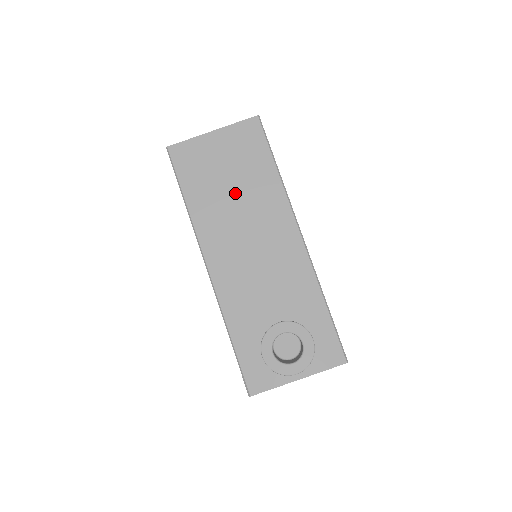
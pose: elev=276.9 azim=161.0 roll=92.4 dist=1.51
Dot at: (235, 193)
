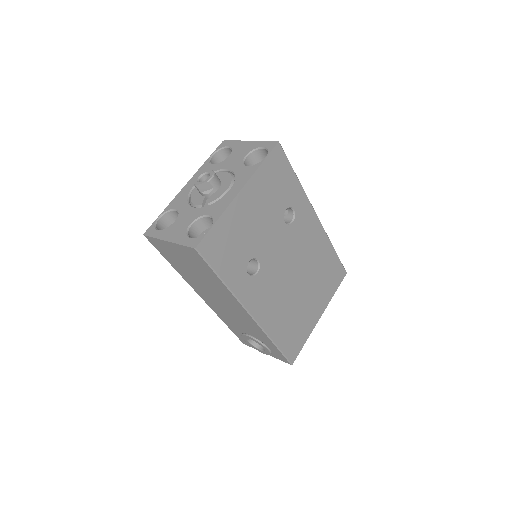
Dot at: (200, 278)
